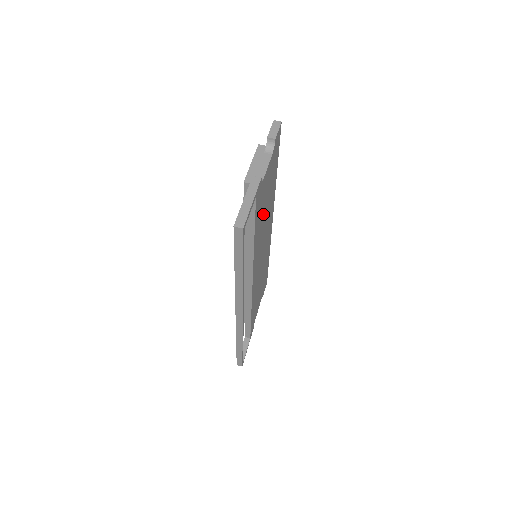
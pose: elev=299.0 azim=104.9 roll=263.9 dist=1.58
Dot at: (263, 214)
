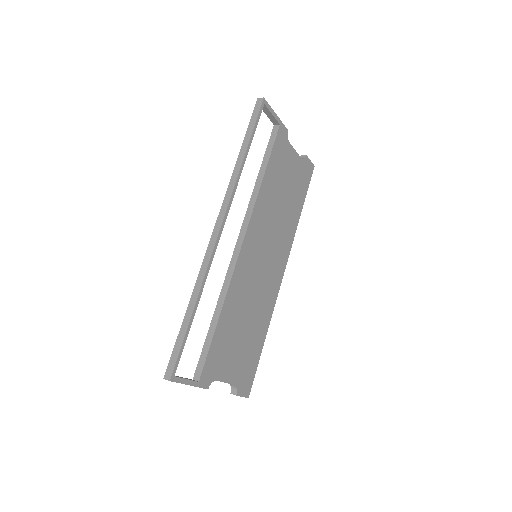
Dot at: (279, 192)
